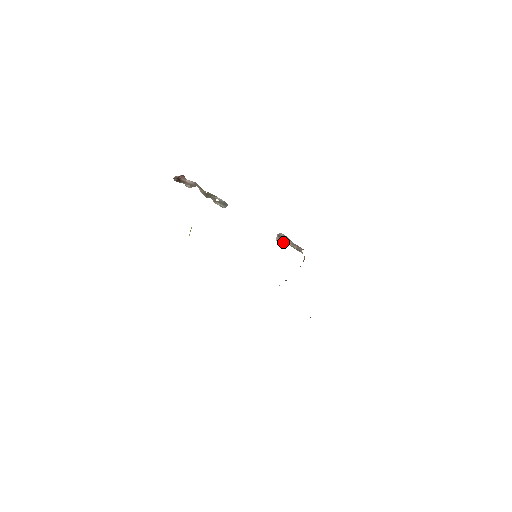
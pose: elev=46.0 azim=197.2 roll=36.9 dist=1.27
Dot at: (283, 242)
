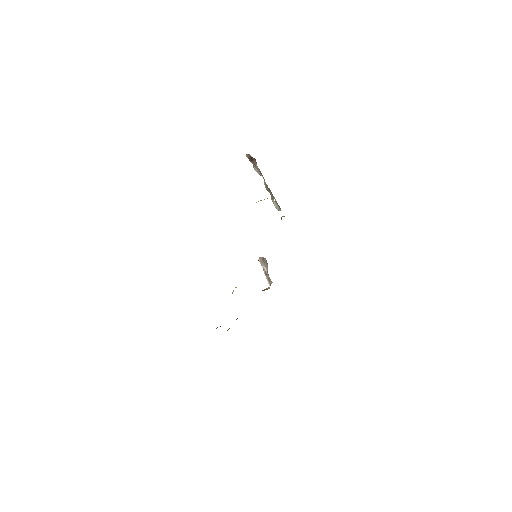
Dot at: (263, 265)
